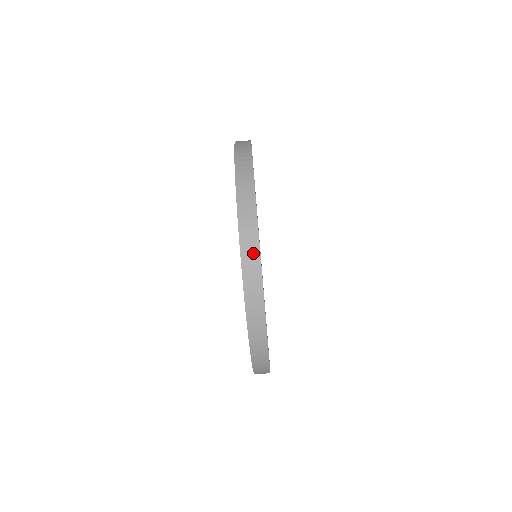
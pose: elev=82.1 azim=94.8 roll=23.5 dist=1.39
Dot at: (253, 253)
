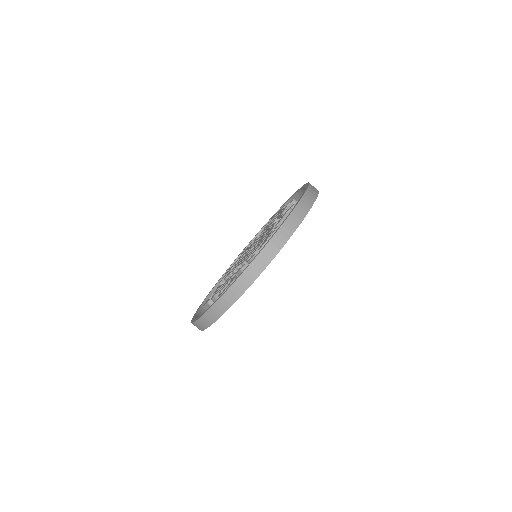
Dot at: (229, 302)
